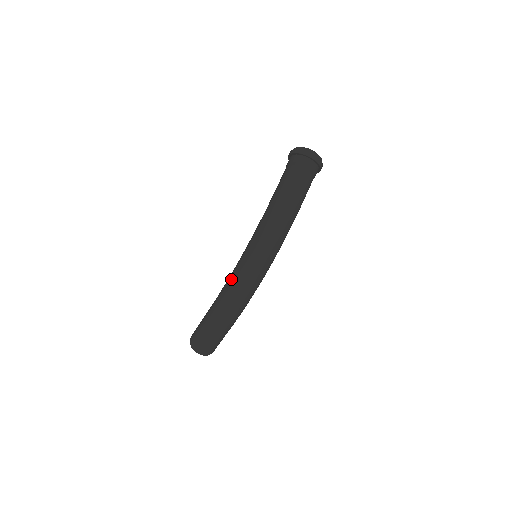
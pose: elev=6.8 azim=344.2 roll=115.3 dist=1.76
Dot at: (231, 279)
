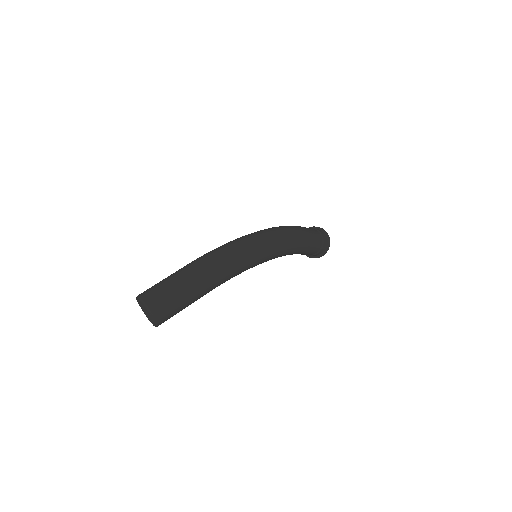
Dot at: occluded
